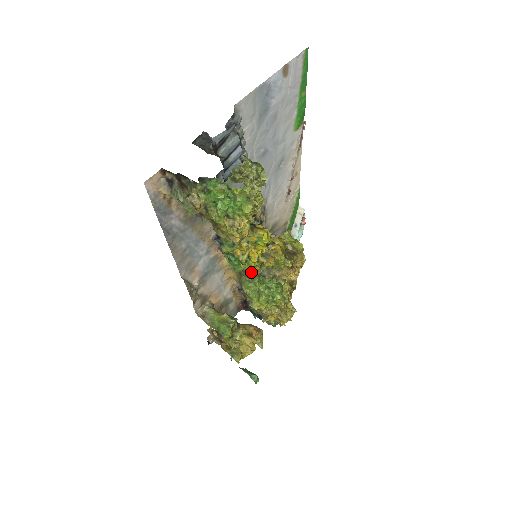
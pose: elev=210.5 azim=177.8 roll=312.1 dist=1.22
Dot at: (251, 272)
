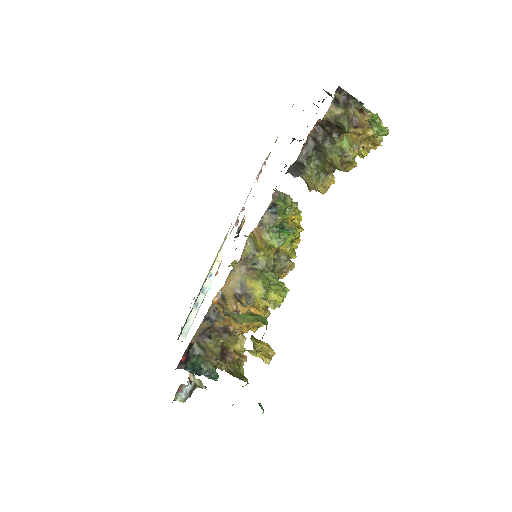
Dot at: (292, 246)
